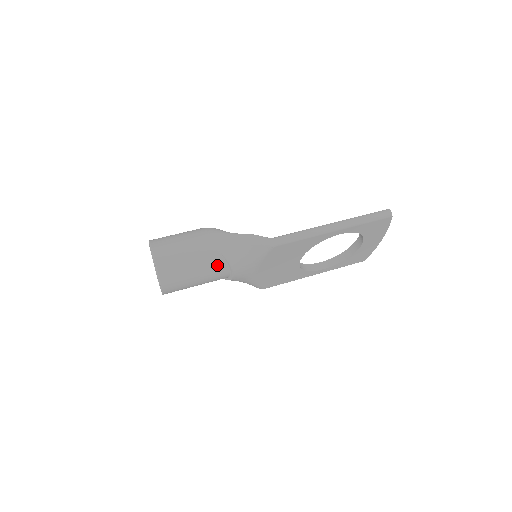
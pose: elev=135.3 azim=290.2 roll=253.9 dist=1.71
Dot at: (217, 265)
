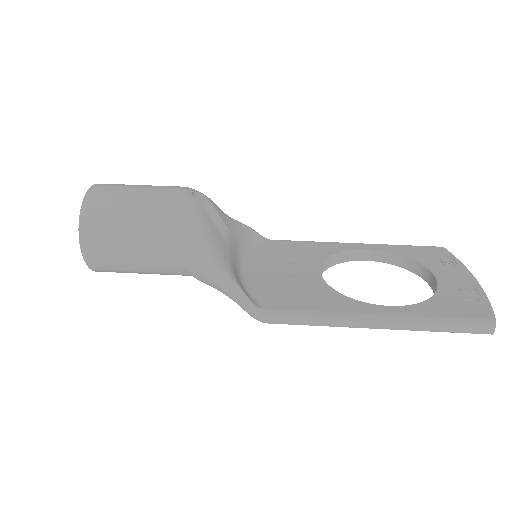
Dot at: (183, 275)
